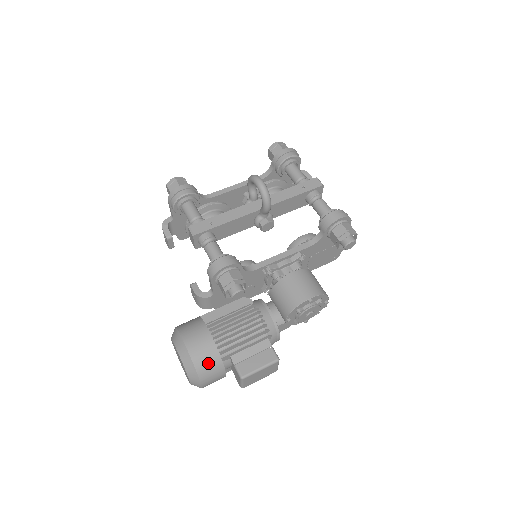
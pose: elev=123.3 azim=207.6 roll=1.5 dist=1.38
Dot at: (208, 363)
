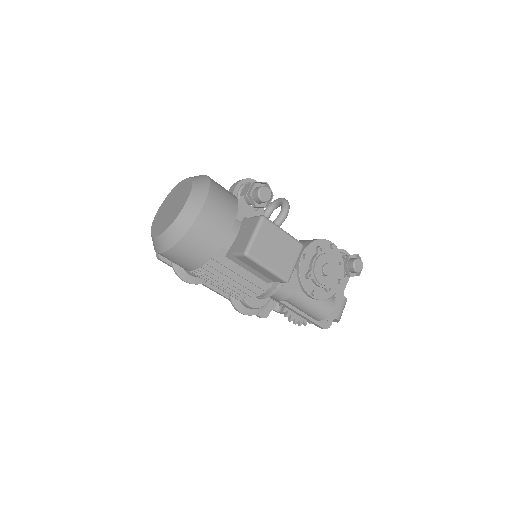
Dot at: (224, 191)
